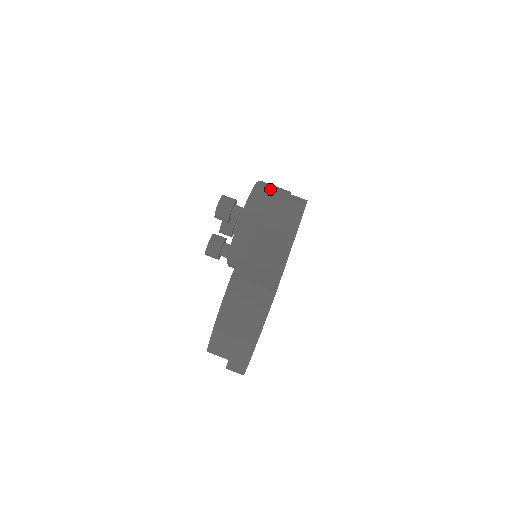
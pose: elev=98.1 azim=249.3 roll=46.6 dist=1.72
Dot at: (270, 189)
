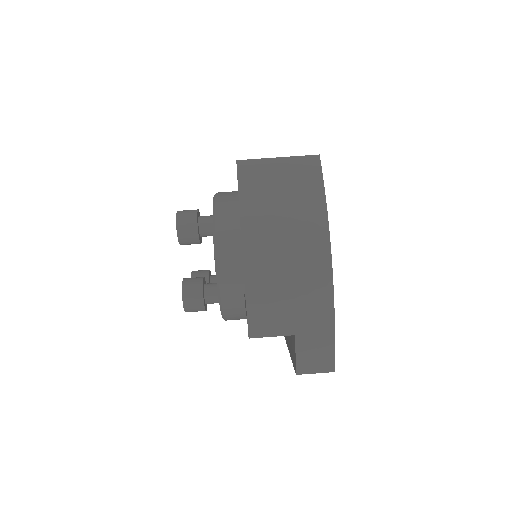
Dot at: occluded
